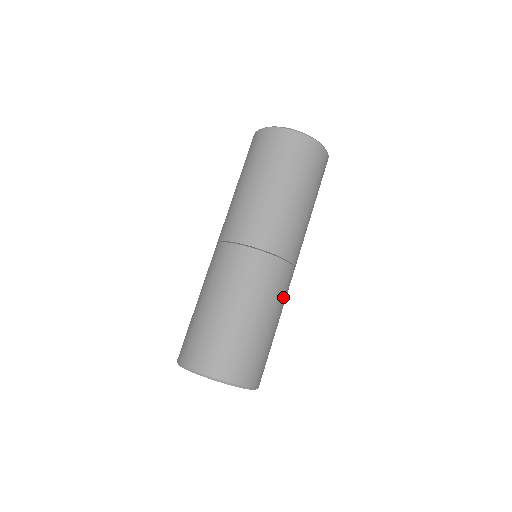
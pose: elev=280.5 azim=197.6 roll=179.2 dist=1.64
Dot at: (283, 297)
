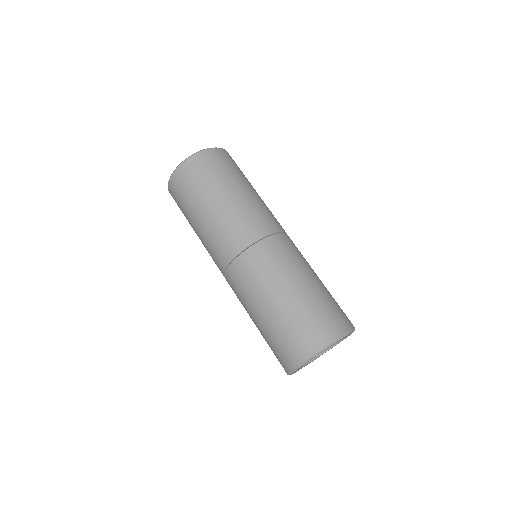
Dot at: occluded
